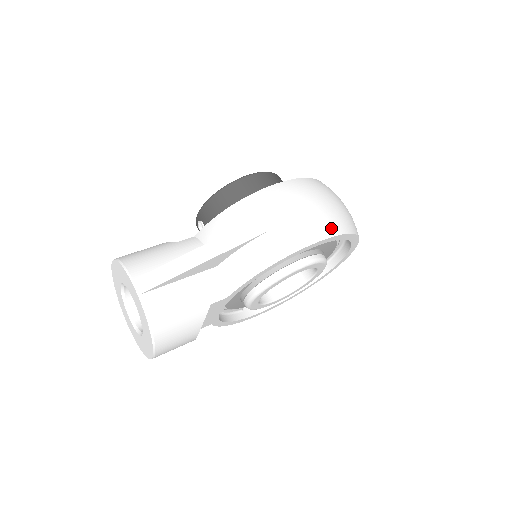
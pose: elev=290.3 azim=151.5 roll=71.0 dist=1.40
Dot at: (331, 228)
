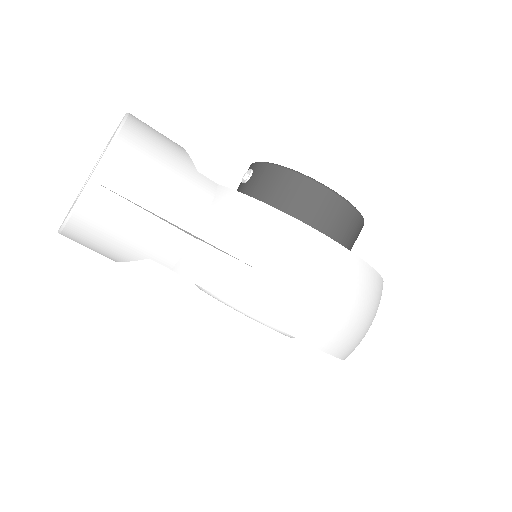
Dot at: (322, 338)
